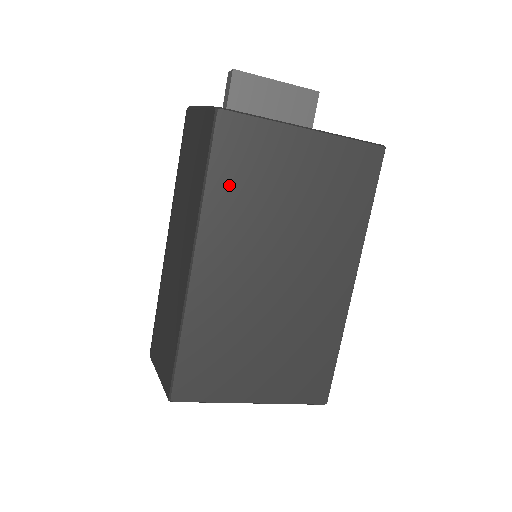
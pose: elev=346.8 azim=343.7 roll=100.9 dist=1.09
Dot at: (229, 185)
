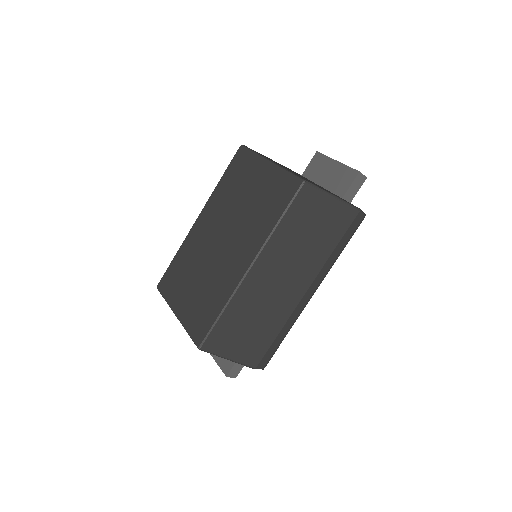
Dot at: (227, 183)
